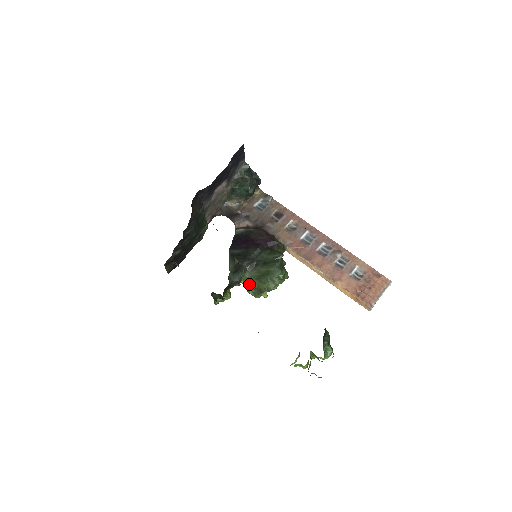
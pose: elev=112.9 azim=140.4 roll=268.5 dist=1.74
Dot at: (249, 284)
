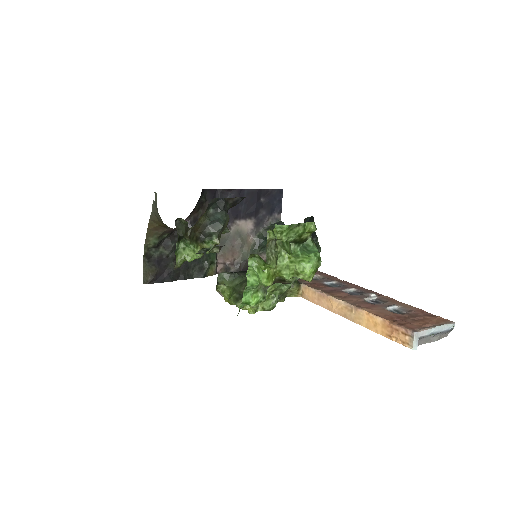
Dot at: (235, 290)
